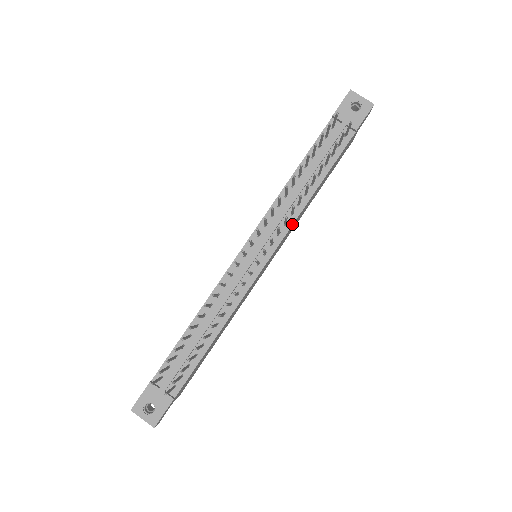
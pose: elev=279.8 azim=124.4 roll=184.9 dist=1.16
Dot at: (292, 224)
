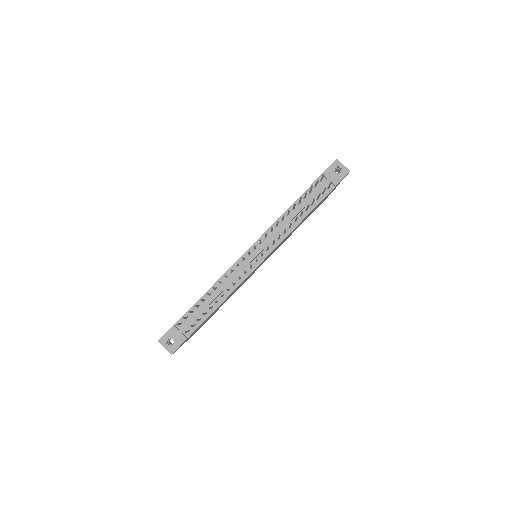
Dot at: (283, 239)
